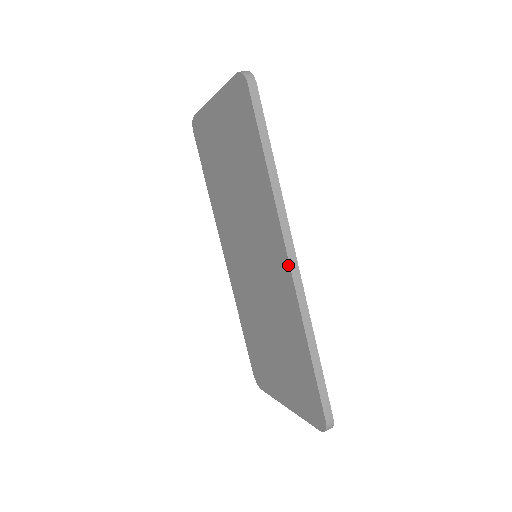
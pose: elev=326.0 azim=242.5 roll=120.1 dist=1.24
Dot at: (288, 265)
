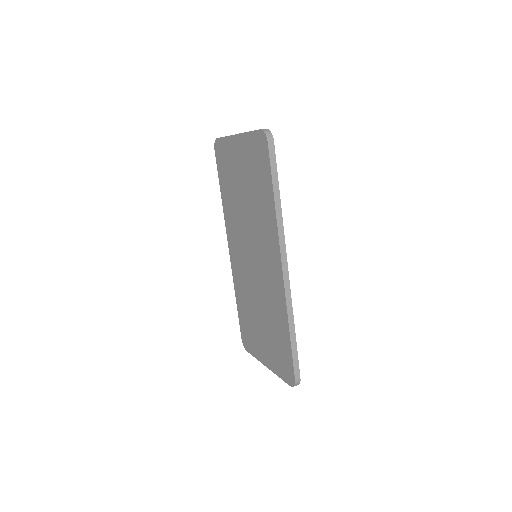
Dot at: (281, 272)
